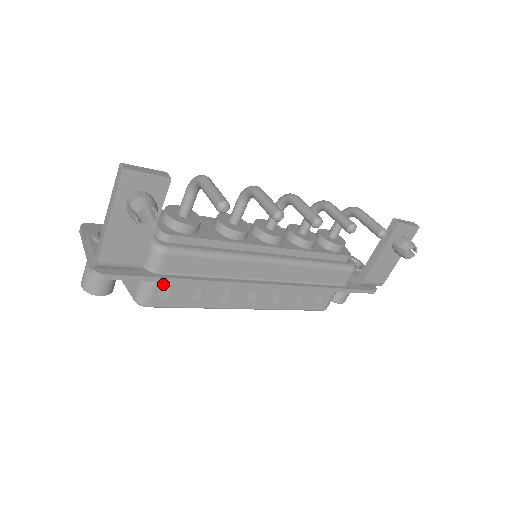
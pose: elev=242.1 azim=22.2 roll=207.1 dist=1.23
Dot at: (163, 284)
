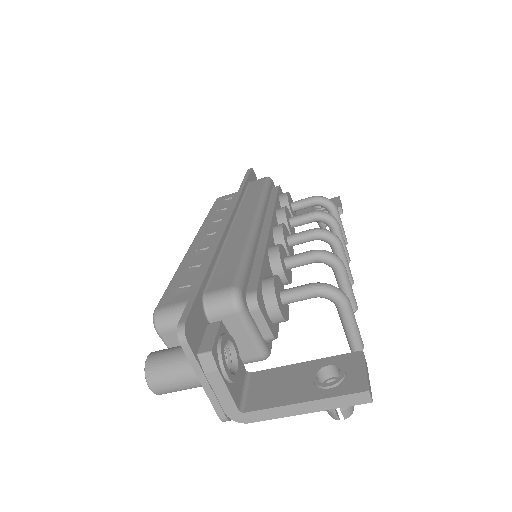
Dot at: occluded
